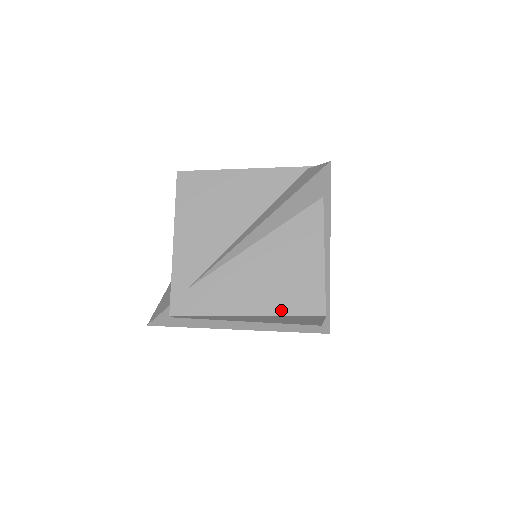
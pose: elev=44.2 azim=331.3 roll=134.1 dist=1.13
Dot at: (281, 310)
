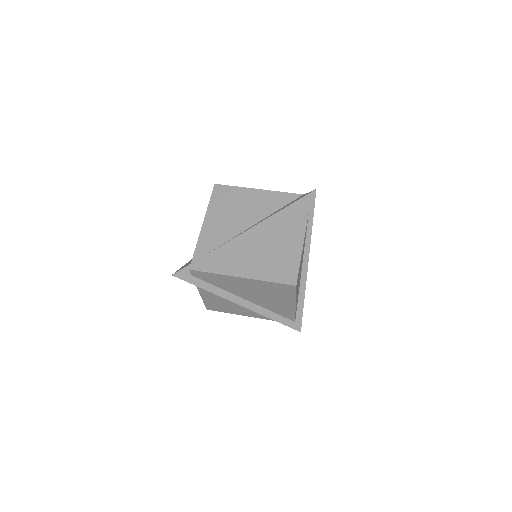
Dot at: (266, 277)
